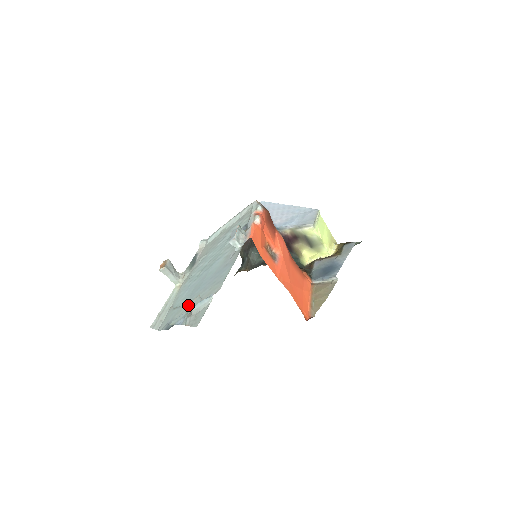
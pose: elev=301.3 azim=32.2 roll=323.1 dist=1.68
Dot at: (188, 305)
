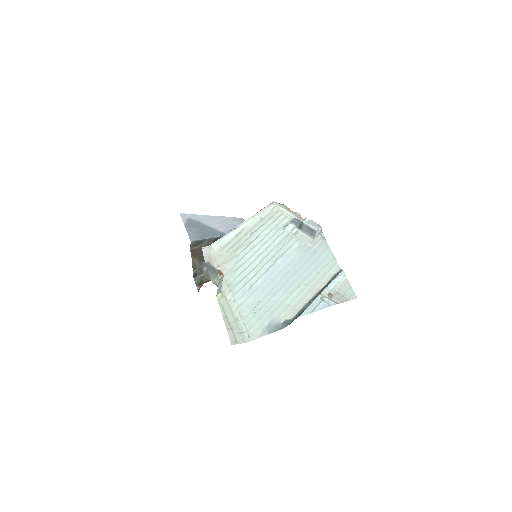
Dot at: (291, 298)
